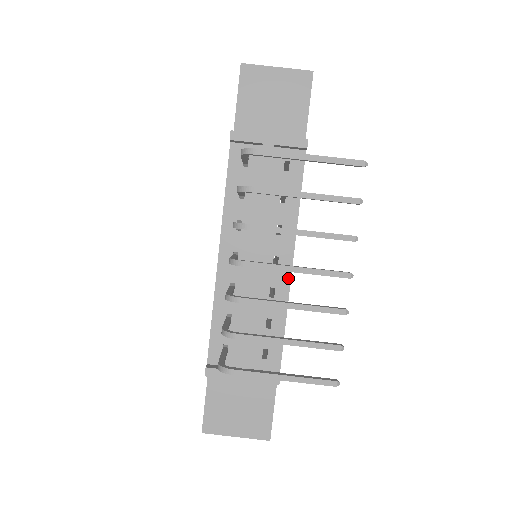
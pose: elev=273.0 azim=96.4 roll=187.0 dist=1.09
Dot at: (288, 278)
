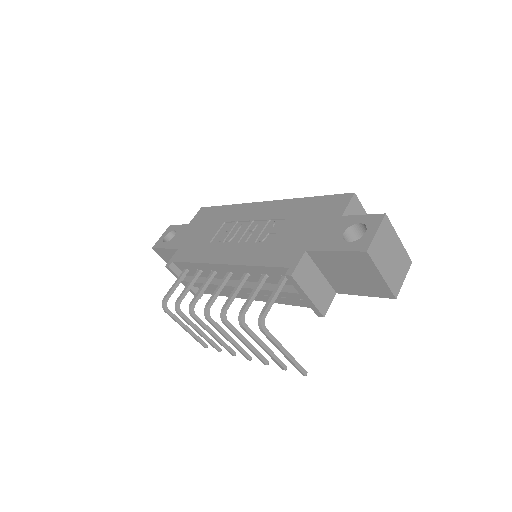
Dot at: (246, 298)
